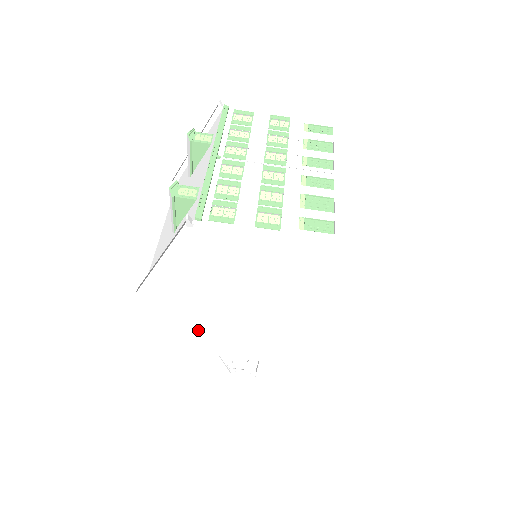
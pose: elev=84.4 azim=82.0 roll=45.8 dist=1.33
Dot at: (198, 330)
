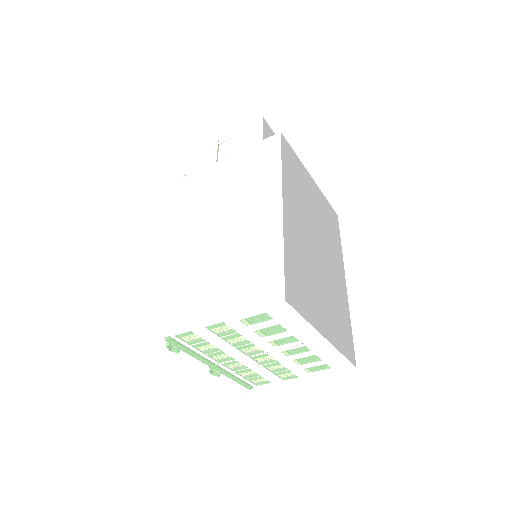
Dot at: occluded
